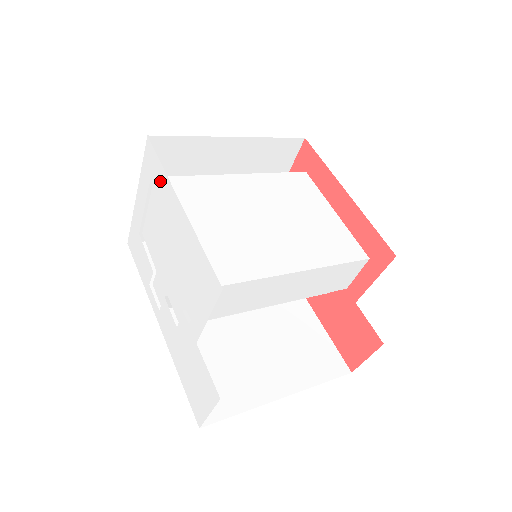
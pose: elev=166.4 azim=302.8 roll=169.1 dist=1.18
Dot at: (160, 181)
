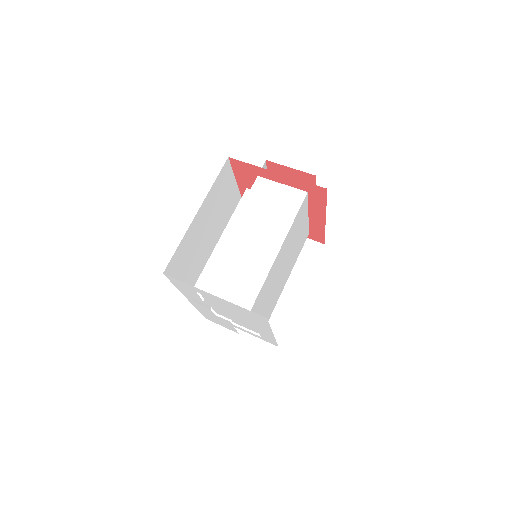
Dot at: (260, 323)
